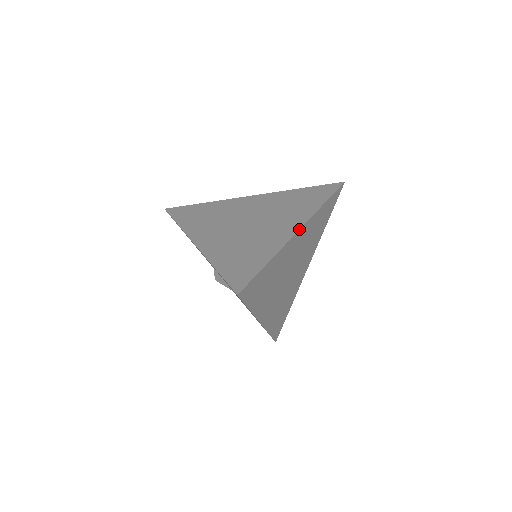
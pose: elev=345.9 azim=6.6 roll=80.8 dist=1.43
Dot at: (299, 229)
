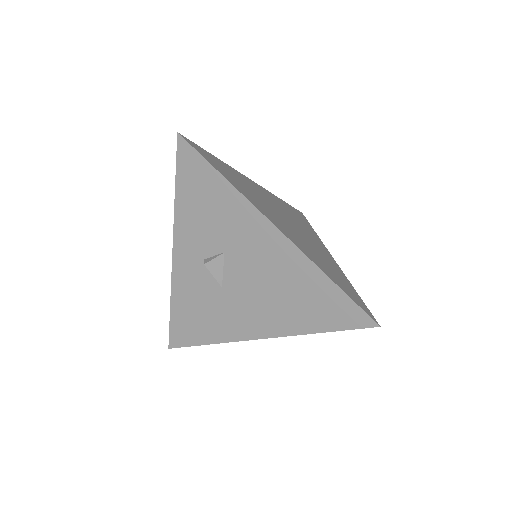
Dot at: occluded
